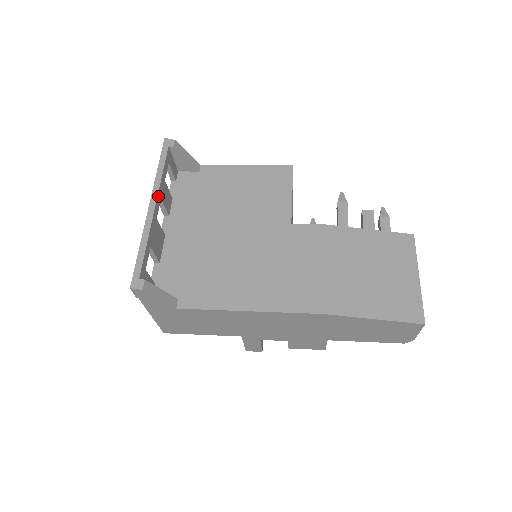
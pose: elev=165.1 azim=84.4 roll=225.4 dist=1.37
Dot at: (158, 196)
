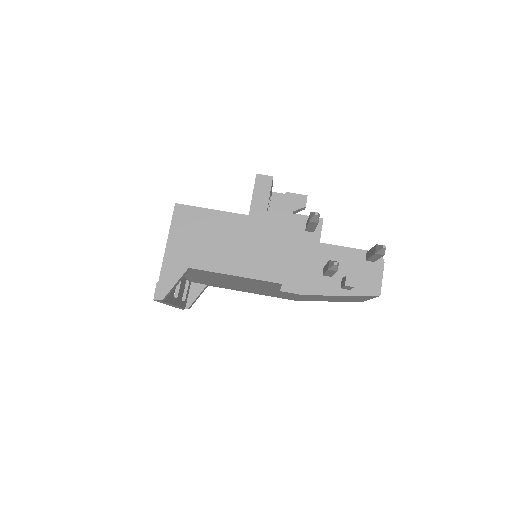
Dot at: (172, 303)
